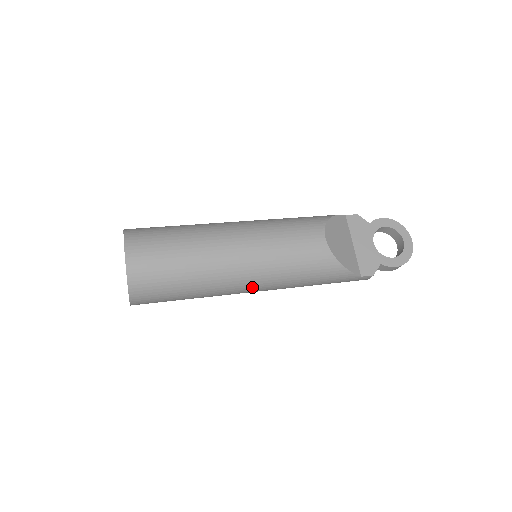
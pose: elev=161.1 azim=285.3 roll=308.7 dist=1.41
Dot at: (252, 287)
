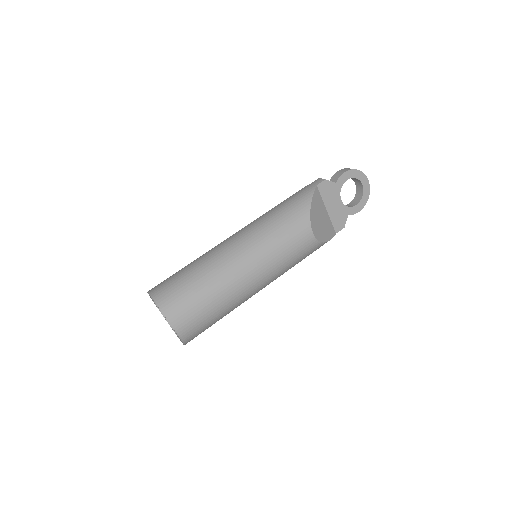
Dot at: occluded
